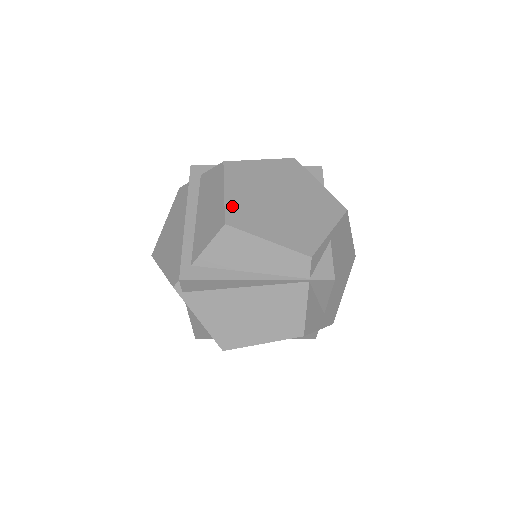
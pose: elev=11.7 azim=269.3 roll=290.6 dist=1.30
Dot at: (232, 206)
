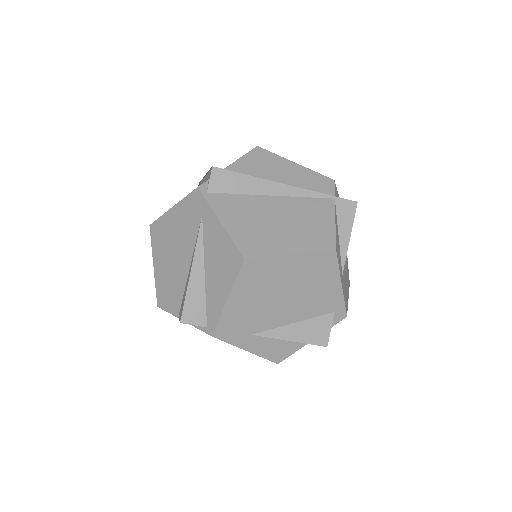
Dot at: occluded
